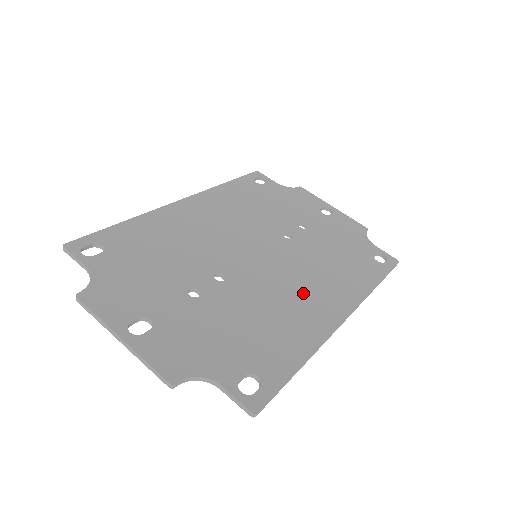
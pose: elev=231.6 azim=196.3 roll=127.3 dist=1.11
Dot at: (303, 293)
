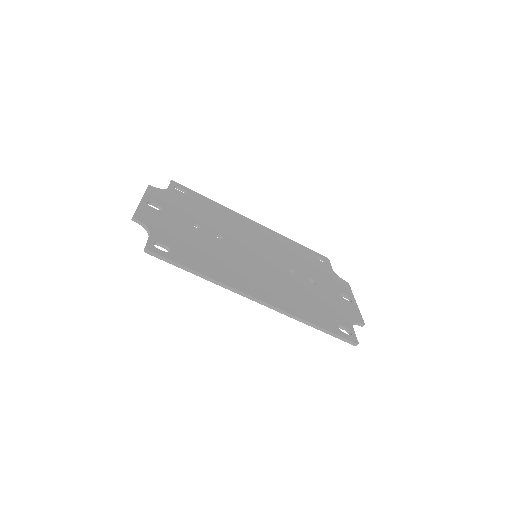
Dot at: (254, 277)
